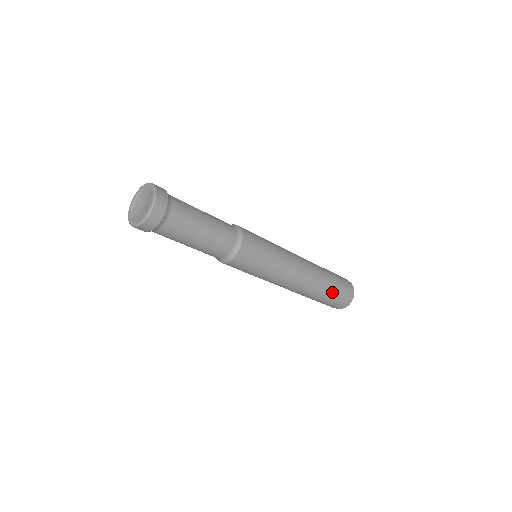
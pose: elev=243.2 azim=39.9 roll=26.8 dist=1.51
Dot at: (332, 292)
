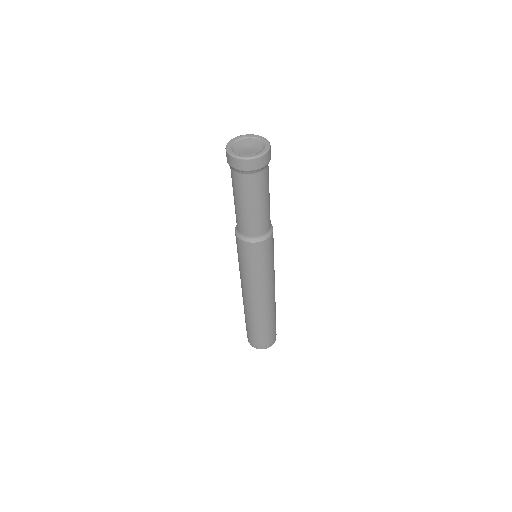
Dot at: (267, 329)
